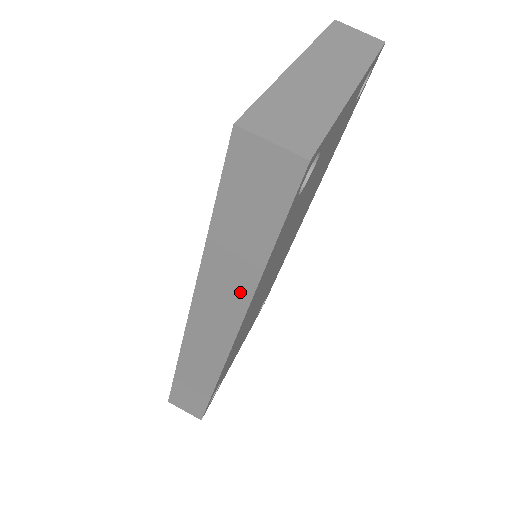
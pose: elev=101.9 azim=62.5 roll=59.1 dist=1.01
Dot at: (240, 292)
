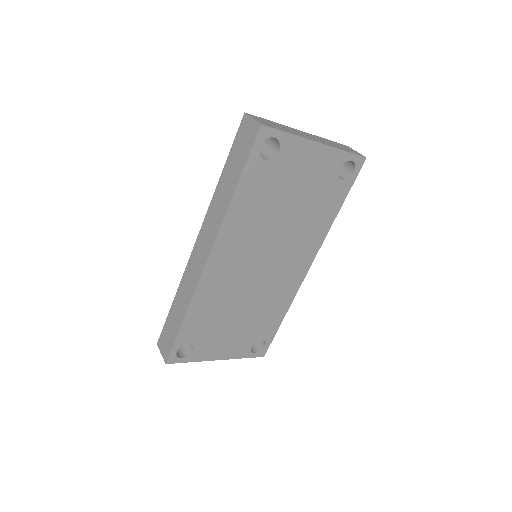
Dot at: (221, 215)
